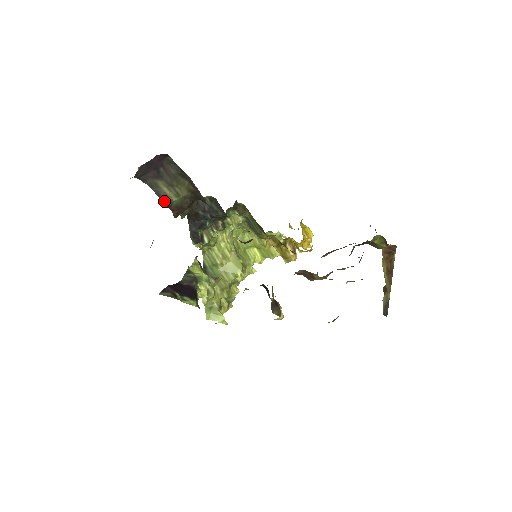
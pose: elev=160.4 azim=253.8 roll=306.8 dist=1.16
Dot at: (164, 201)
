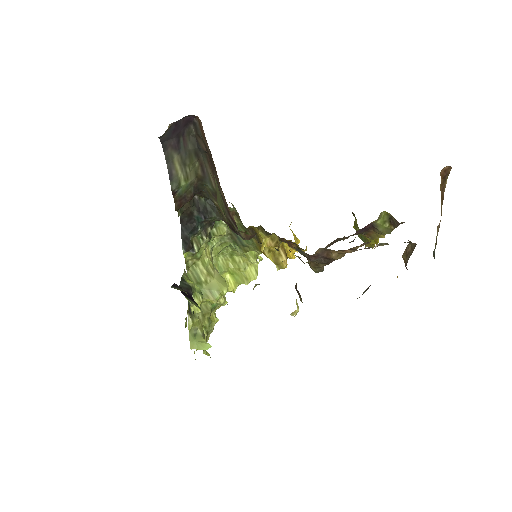
Dot at: (173, 184)
